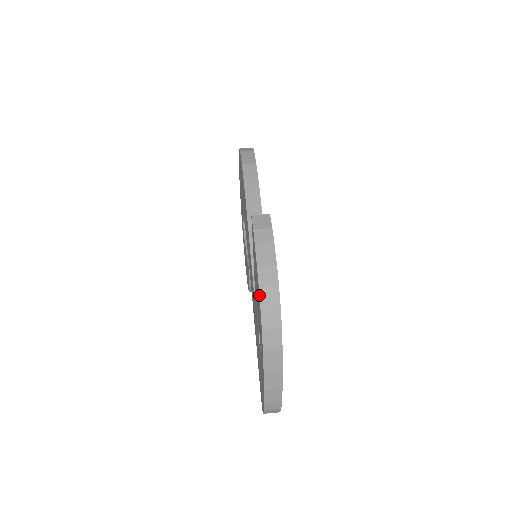
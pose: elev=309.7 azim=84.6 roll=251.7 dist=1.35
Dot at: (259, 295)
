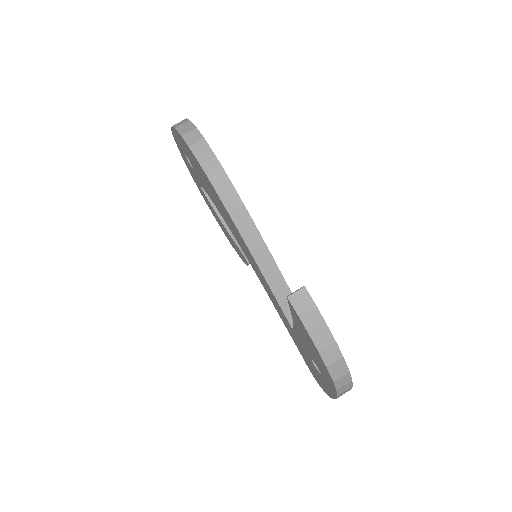
Dot at: (329, 373)
